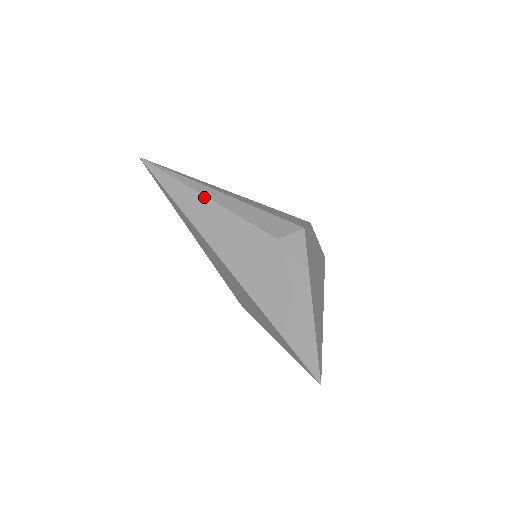
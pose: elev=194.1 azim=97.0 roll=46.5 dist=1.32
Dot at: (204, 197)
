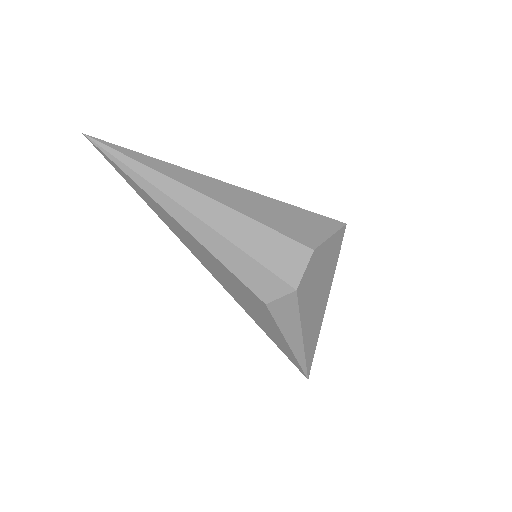
Dot at: (180, 226)
